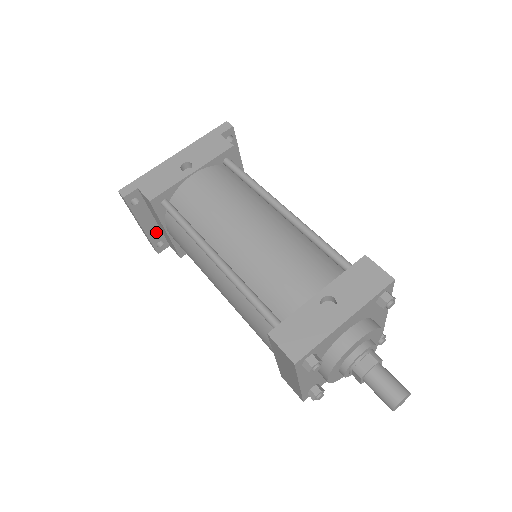
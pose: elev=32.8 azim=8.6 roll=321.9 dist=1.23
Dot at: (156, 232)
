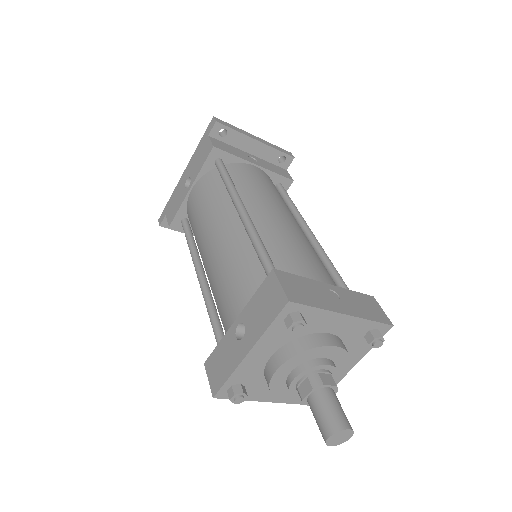
Dot at: occluded
